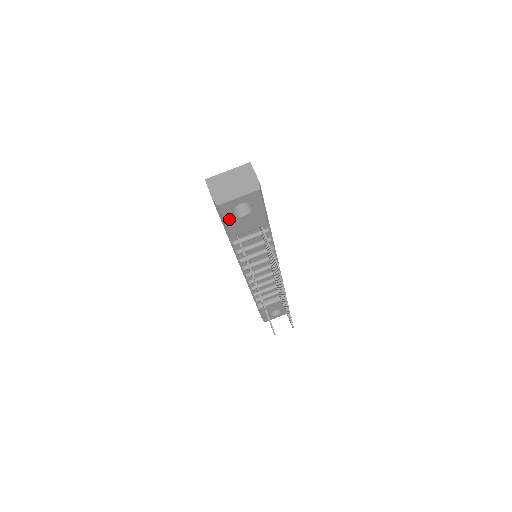
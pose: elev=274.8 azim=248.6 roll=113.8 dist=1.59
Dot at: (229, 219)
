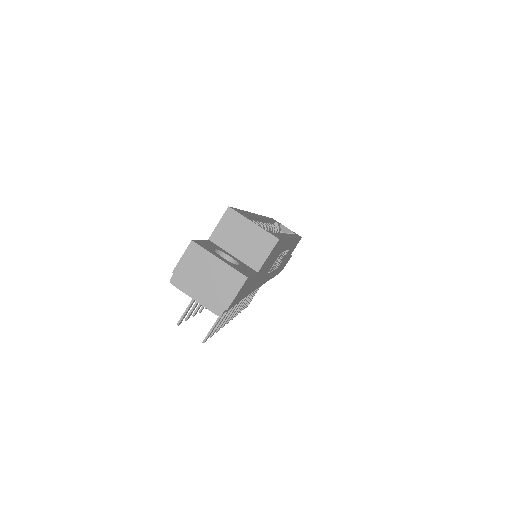
Dot at: occluded
